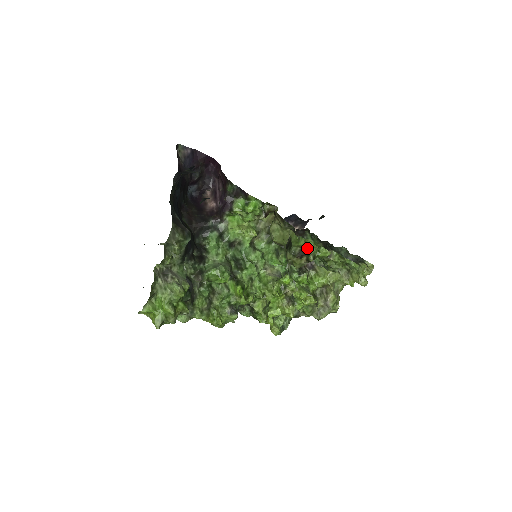
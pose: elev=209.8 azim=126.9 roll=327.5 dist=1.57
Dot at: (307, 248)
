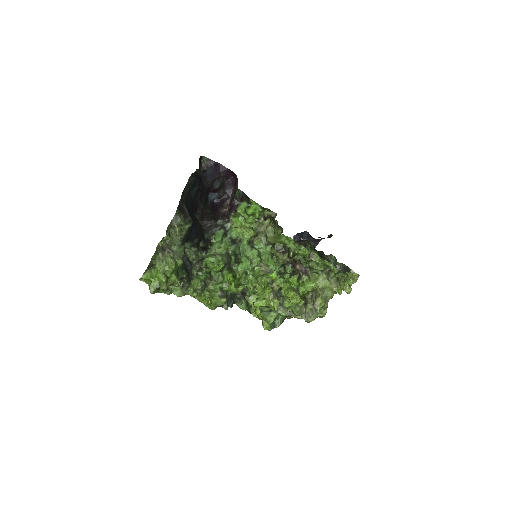
Dot at: (289, 245)
